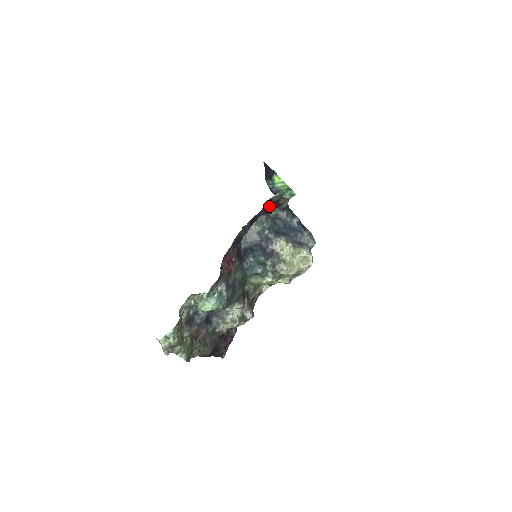
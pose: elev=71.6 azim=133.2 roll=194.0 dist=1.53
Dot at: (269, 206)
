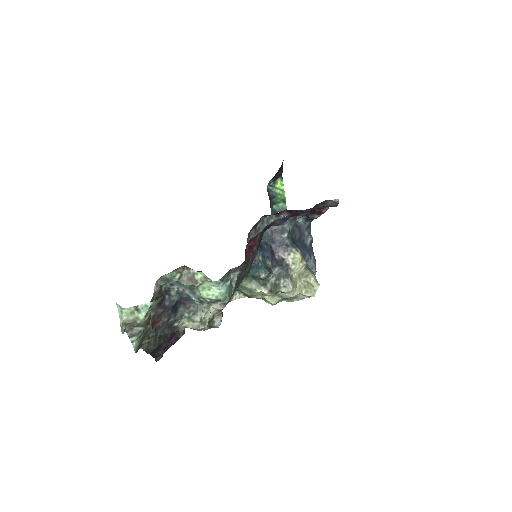
Dot at: (316, 208)
